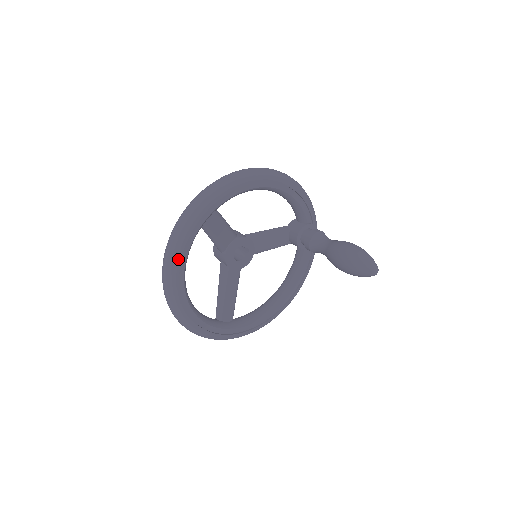
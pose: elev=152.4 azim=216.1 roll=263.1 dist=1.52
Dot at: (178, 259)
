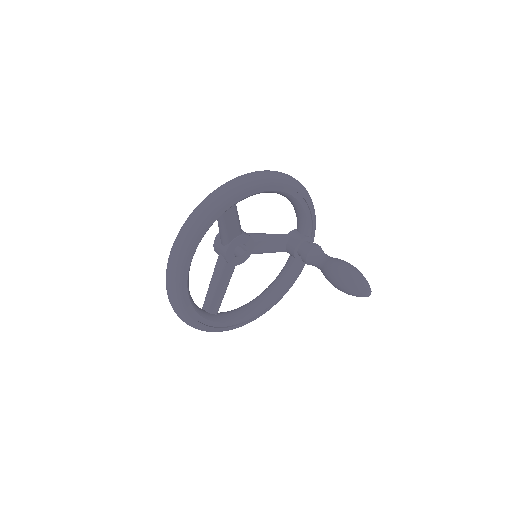
Dot at: (192, 242)
